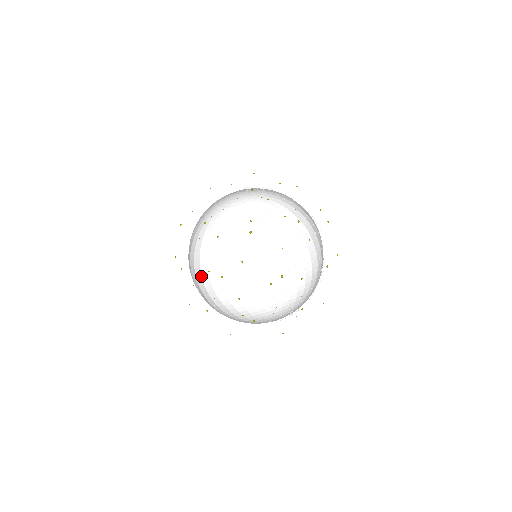
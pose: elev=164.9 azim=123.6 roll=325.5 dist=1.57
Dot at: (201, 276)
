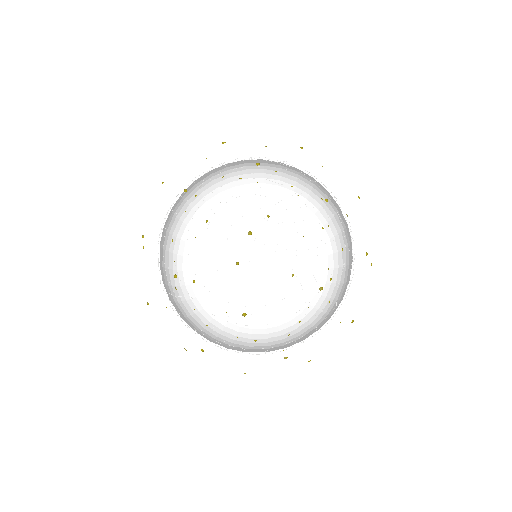
Dot at: (210, 175)
